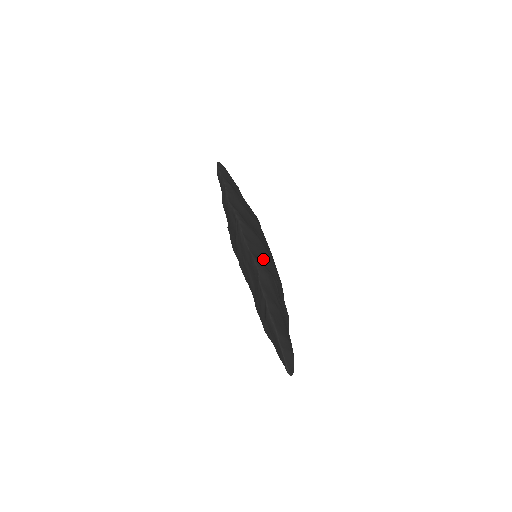
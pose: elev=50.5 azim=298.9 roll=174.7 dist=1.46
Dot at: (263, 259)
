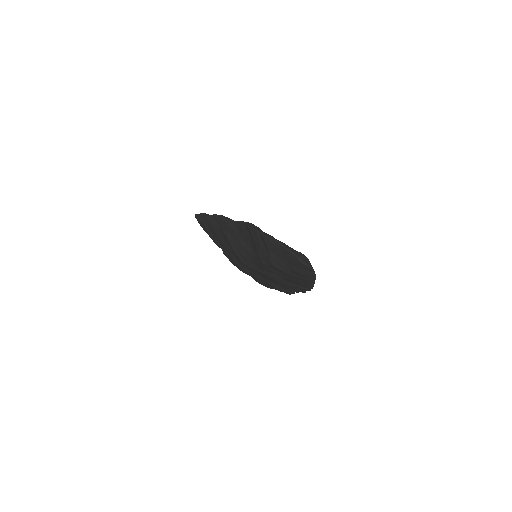
Dot at: occluded
